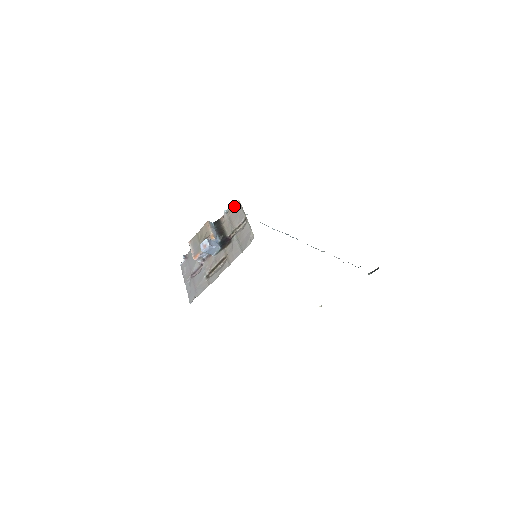
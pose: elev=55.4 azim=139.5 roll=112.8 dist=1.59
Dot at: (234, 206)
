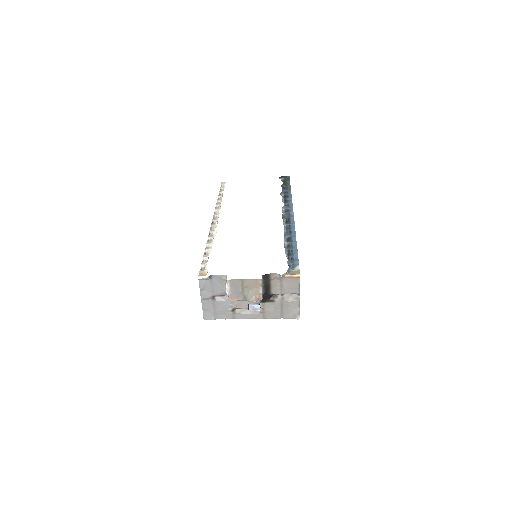
Dot at: (292, 276)
